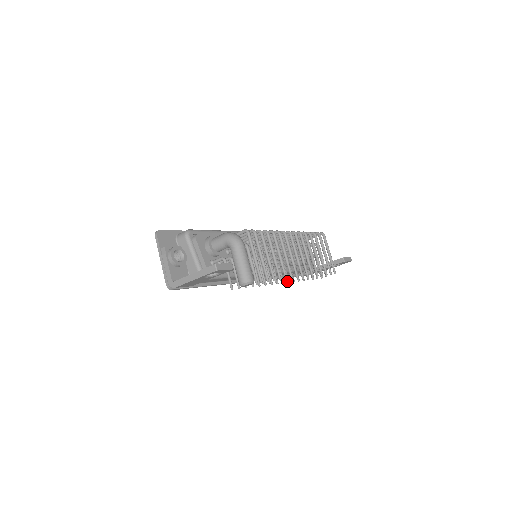
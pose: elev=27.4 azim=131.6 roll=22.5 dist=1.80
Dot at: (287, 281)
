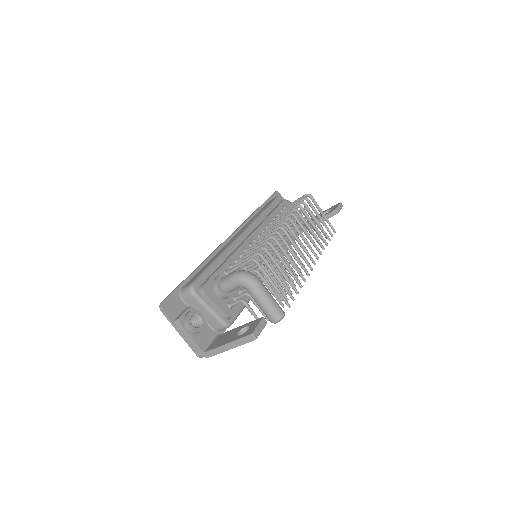
Dot at: occluded
